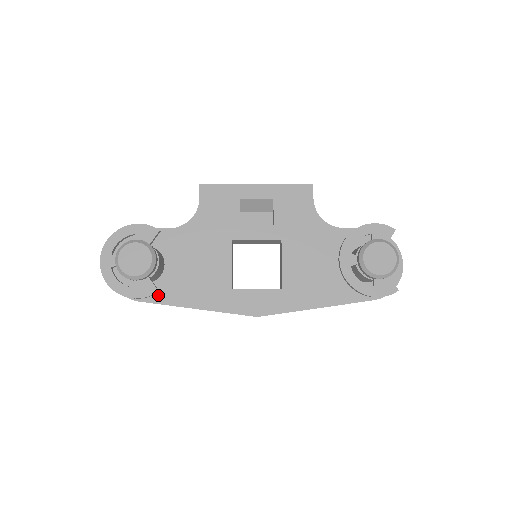
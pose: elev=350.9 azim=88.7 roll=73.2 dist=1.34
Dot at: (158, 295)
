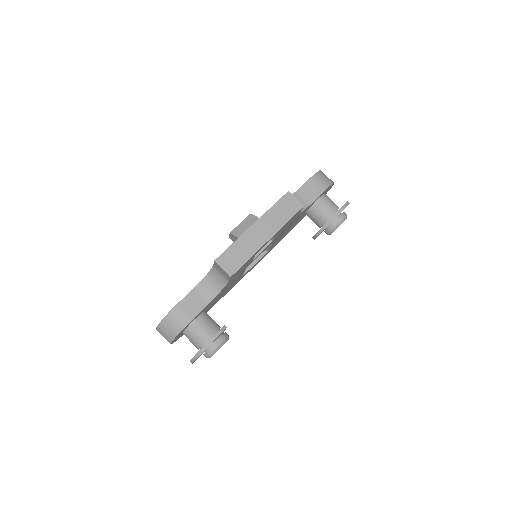
Dot at: occluded
